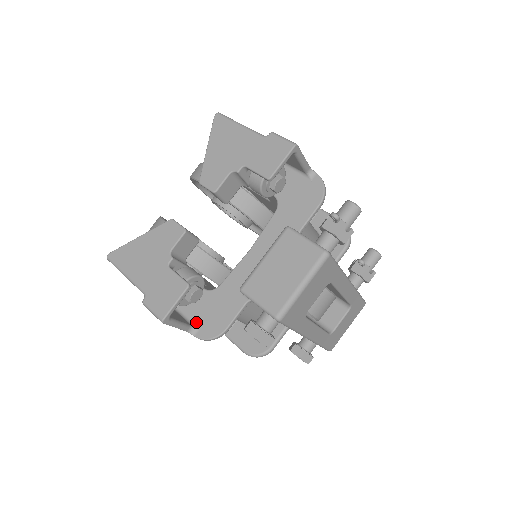
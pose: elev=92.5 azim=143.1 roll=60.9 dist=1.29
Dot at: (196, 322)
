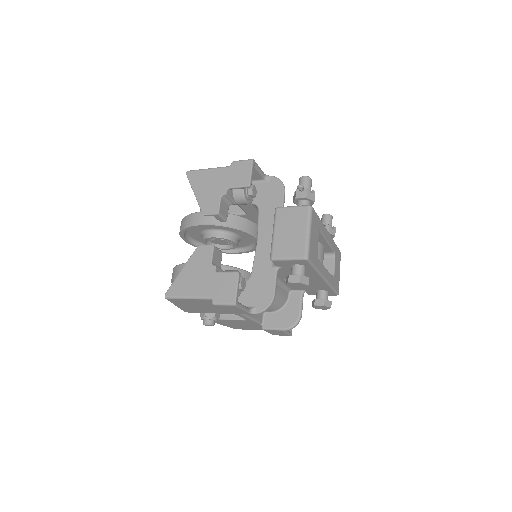
Dot at: (250, 305)
